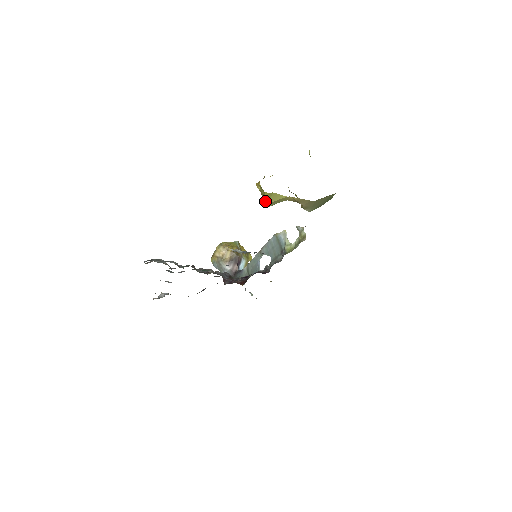
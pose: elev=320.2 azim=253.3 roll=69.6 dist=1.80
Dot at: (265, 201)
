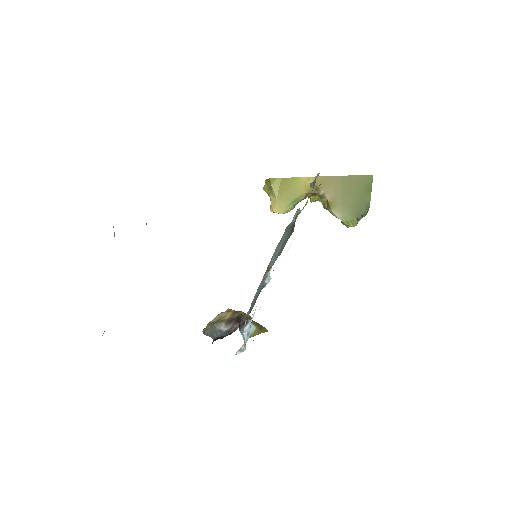
Dot at: (271, 191)
